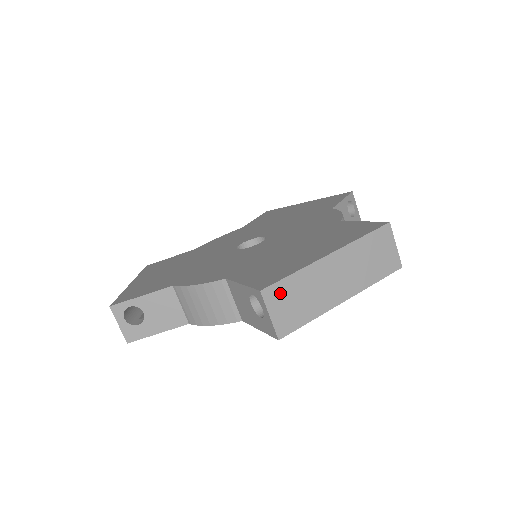
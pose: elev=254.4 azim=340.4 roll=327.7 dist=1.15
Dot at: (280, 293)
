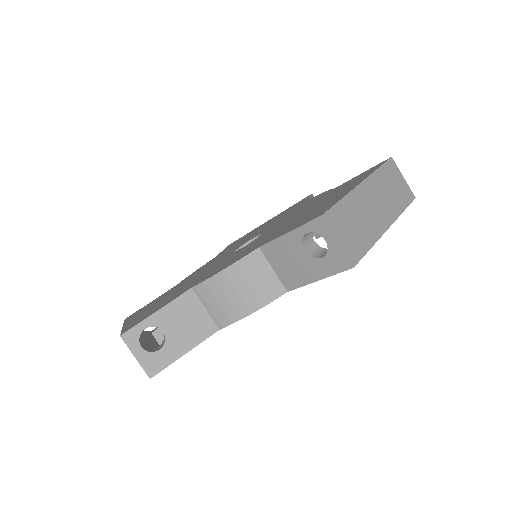
Dot at: (338, 218)
